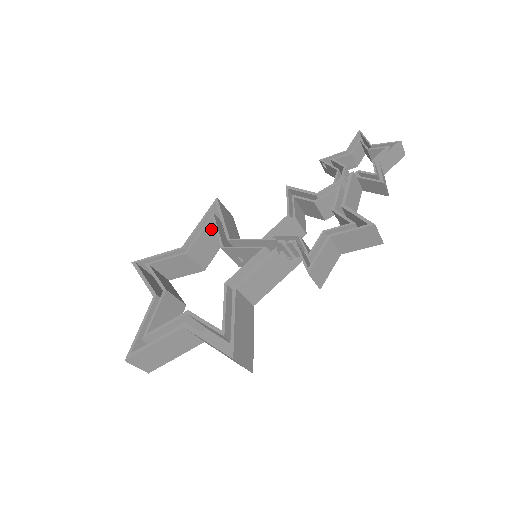
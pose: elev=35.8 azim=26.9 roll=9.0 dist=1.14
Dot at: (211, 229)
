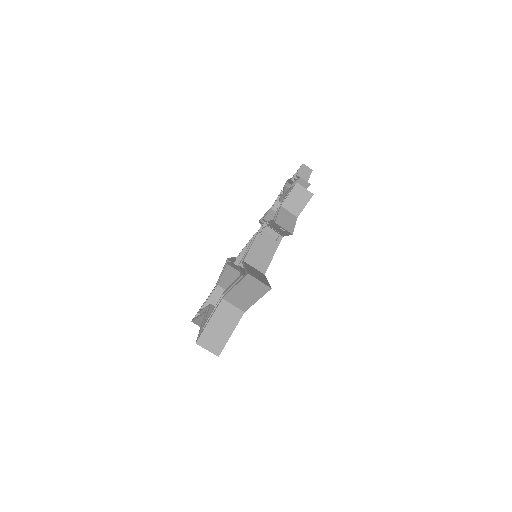
Dot at: (230, 271)
